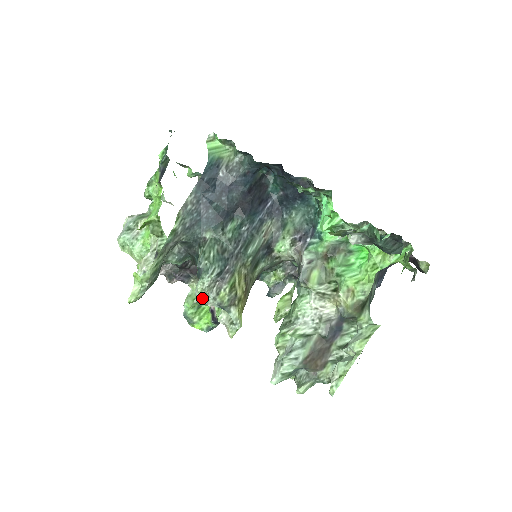
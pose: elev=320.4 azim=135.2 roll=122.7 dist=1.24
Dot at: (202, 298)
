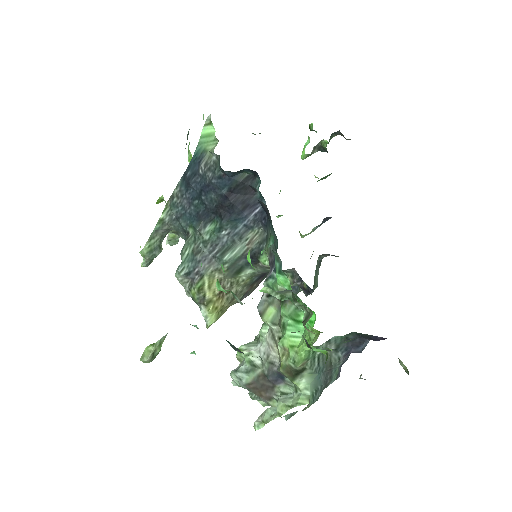
Dot at: (183, 286)
